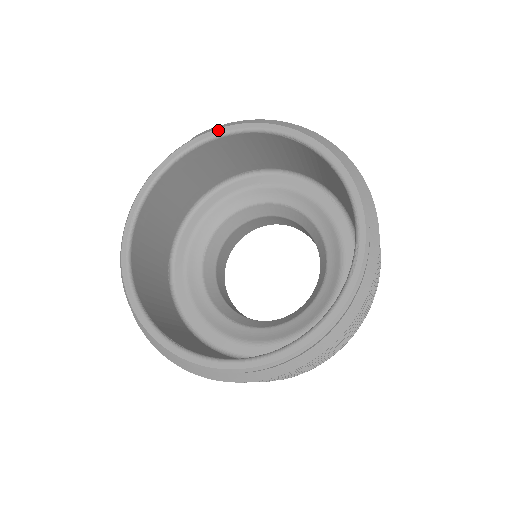
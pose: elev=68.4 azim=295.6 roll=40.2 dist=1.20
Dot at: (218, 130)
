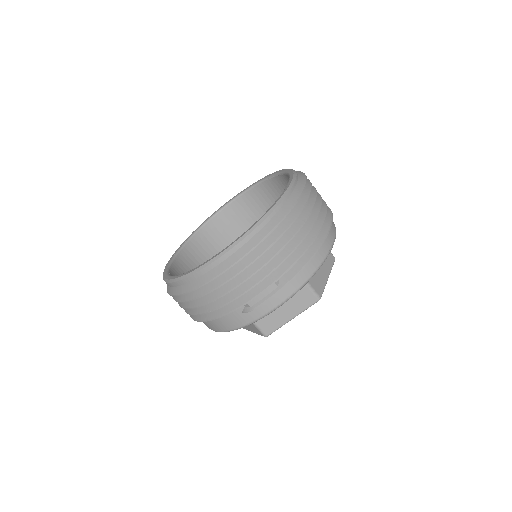
Dot at: (237, 194)
